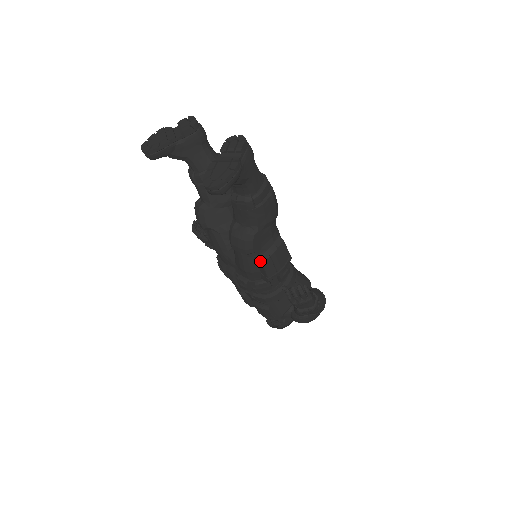
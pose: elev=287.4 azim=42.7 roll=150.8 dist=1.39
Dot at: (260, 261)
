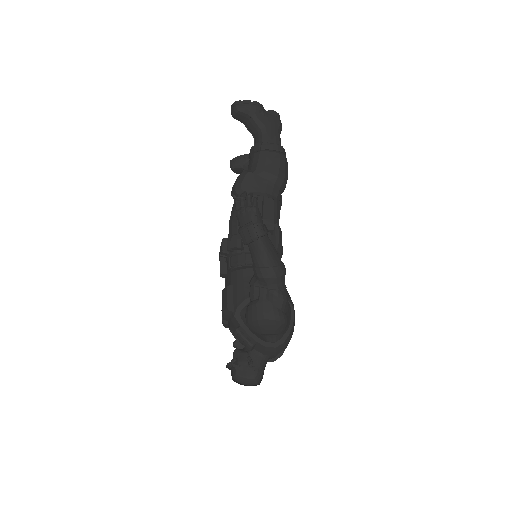
Dot at: occluded
